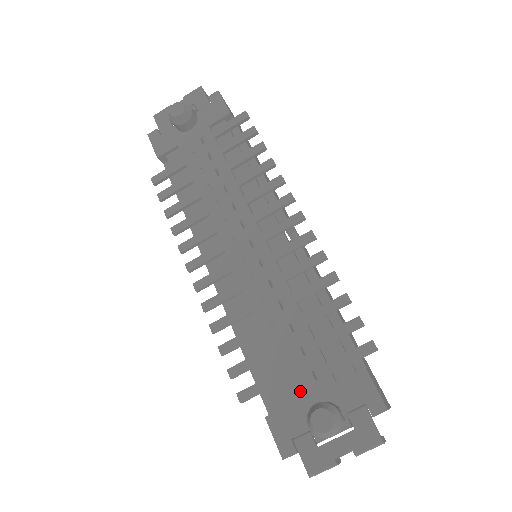
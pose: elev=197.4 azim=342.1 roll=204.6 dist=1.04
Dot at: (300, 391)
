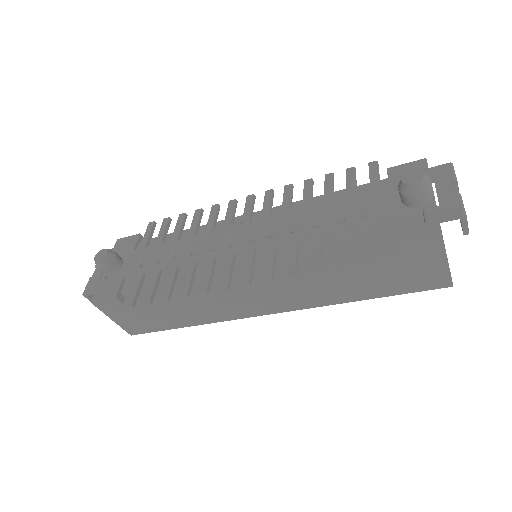
Dot at: (384, 212)
